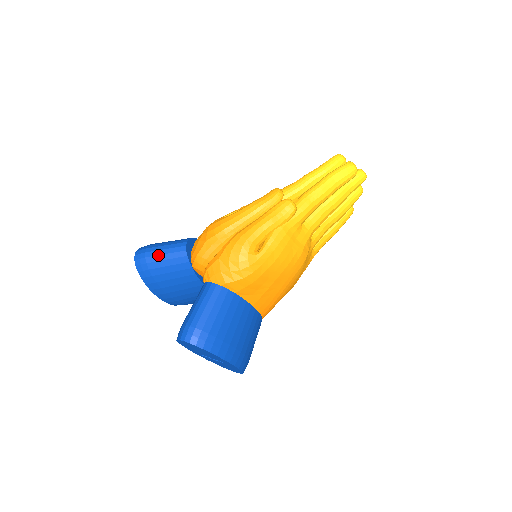
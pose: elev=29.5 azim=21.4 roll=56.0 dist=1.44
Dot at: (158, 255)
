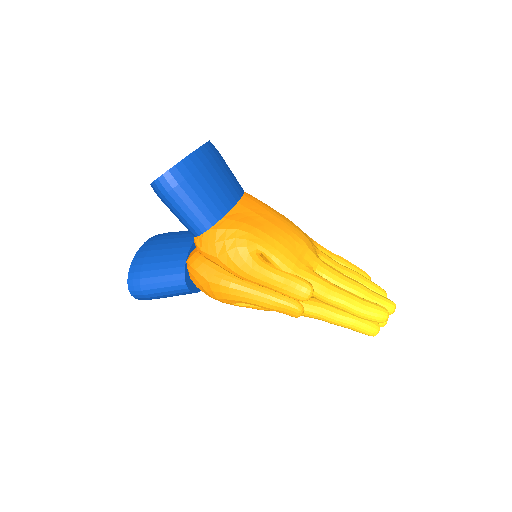
Dot at: (175, 209)
